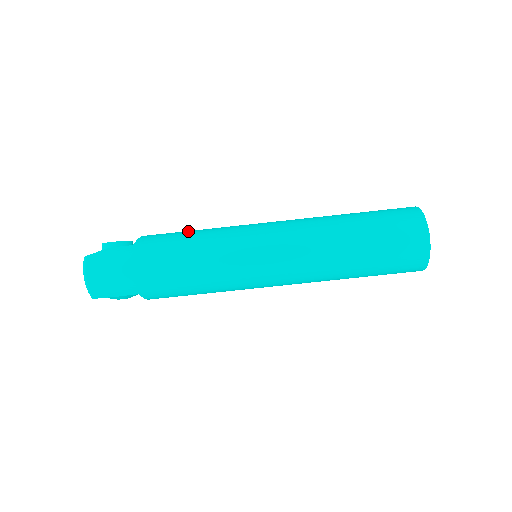
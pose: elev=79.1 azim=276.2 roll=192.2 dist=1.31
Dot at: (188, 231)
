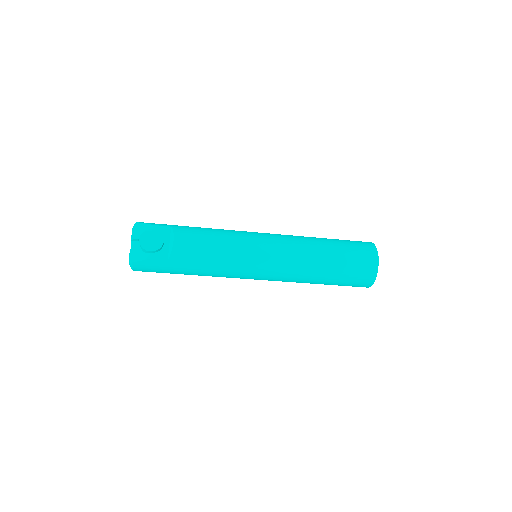
Dot at: (210, 250)
